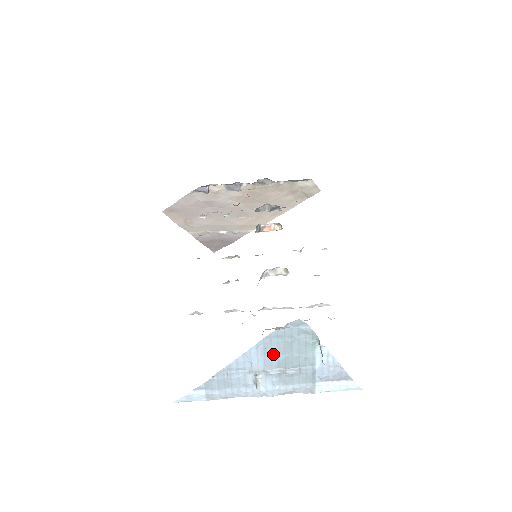
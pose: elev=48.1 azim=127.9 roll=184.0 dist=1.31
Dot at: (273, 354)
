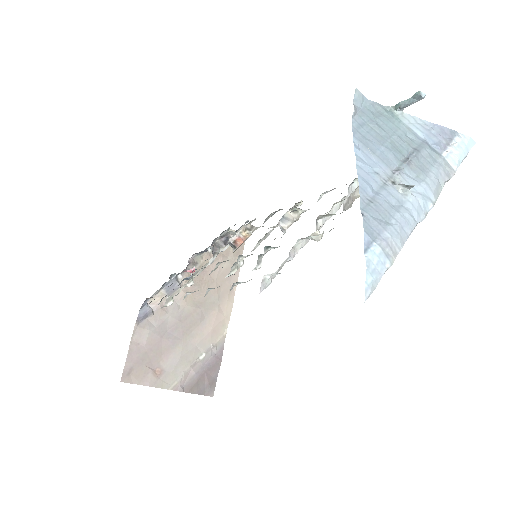
Dot at: (378, 148)
